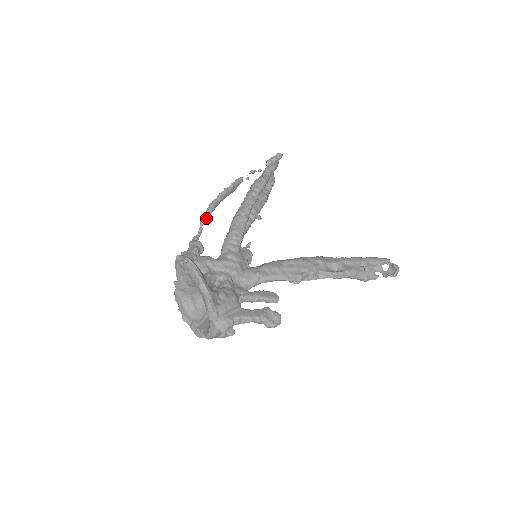
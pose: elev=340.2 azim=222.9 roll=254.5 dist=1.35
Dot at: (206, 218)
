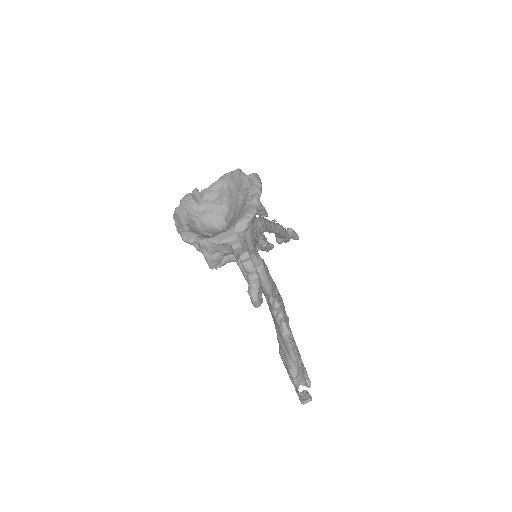
Dot at: occluded
